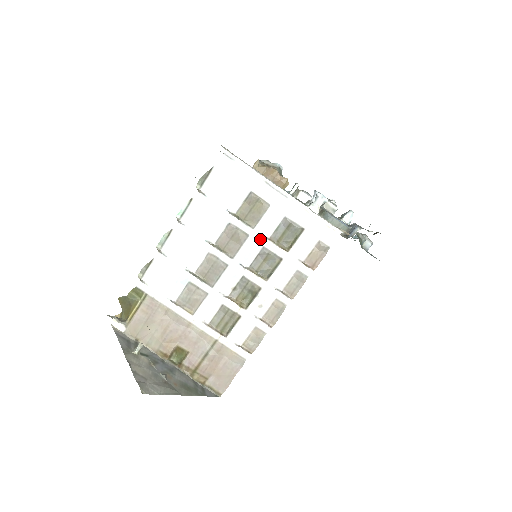
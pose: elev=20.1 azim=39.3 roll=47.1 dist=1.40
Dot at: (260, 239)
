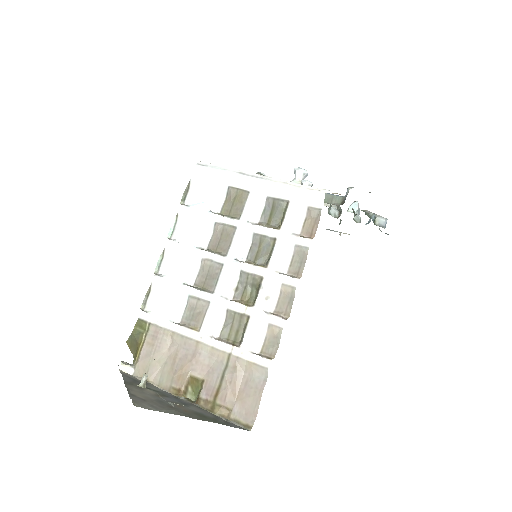
Dot at: (248, 227)
